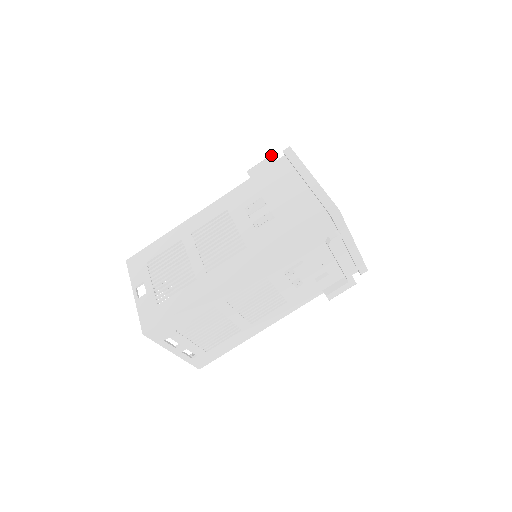
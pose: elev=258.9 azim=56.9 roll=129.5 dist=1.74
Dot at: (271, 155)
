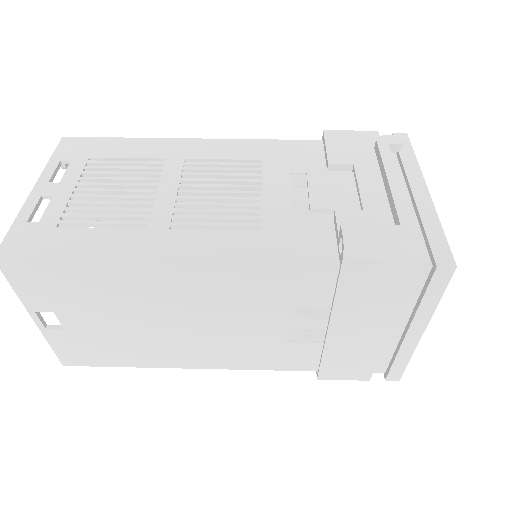
Dot at: occluded
